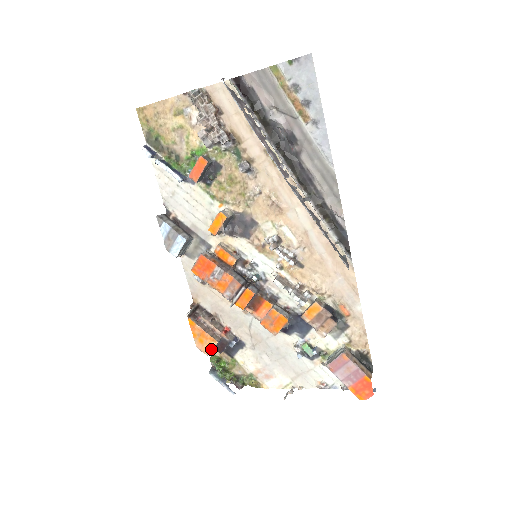
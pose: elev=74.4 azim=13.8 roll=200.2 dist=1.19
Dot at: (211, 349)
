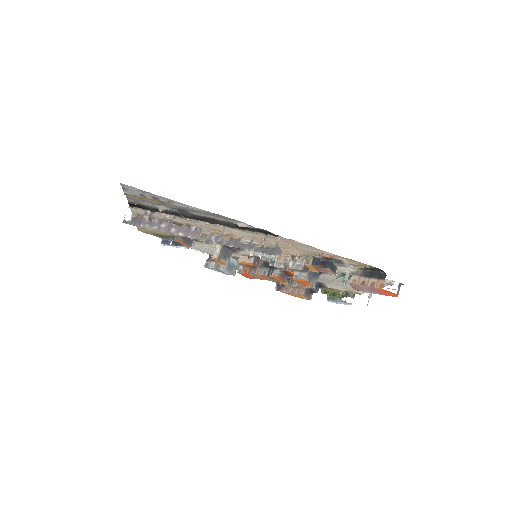
Dot at: (307, 298)
